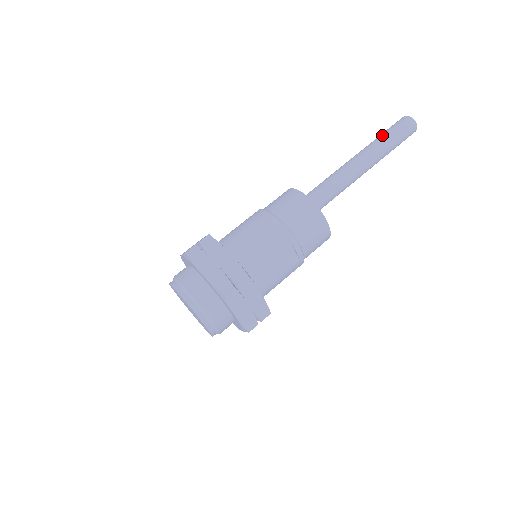
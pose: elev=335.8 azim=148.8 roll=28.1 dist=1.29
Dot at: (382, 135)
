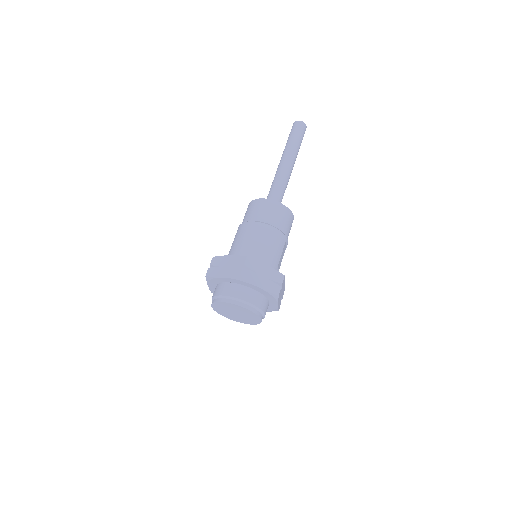
Dot at: (293, 140)
